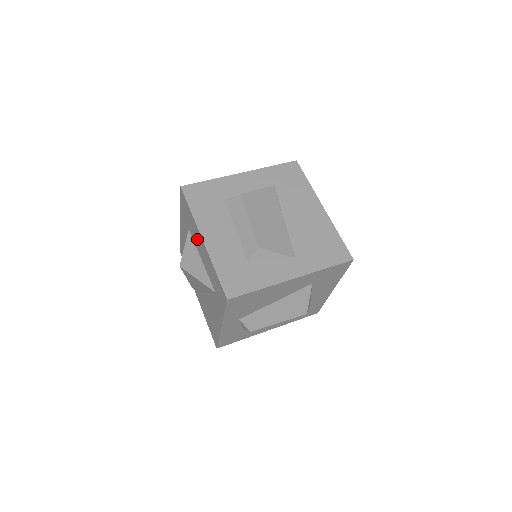
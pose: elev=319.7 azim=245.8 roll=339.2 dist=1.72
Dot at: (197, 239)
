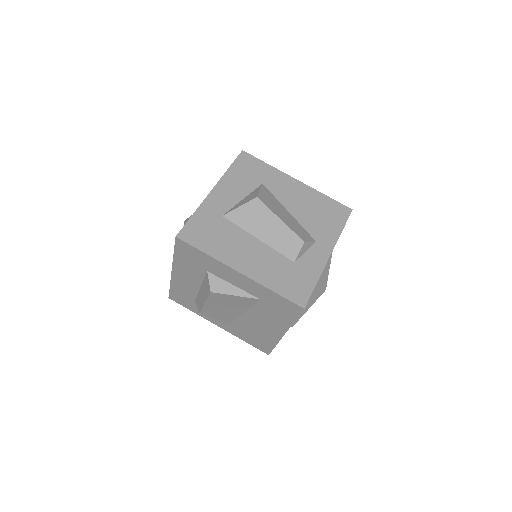
Dot at: occluded
